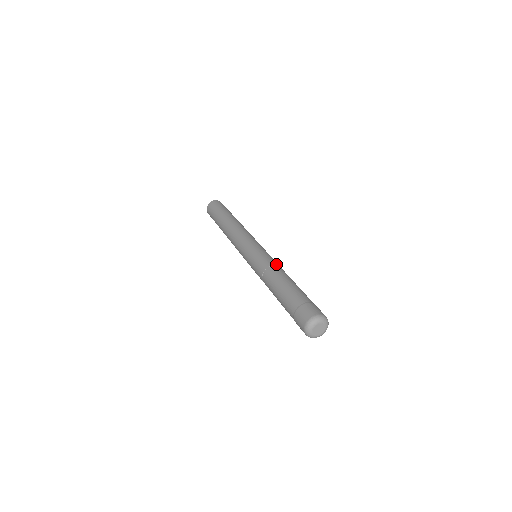
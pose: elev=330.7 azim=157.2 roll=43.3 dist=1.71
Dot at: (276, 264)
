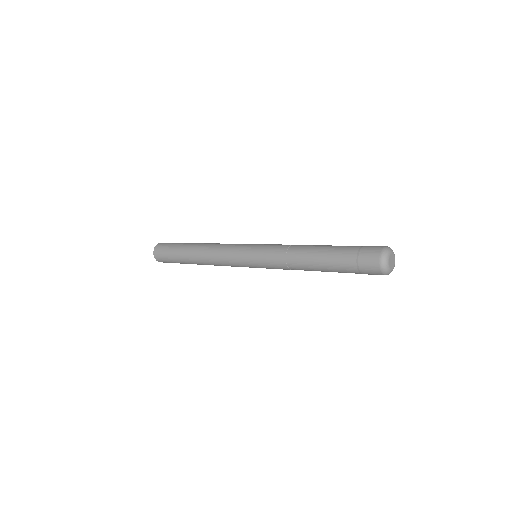
Dot at: occluded
